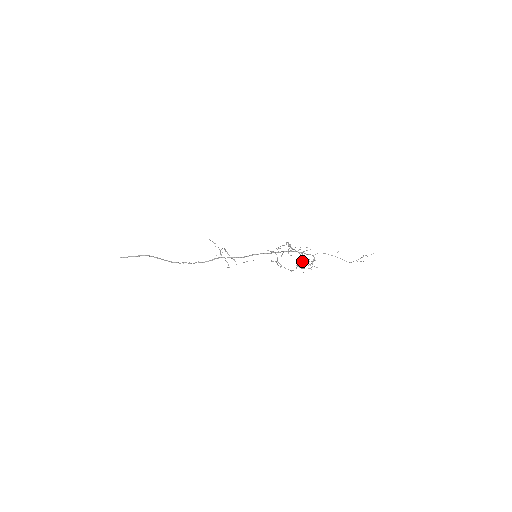
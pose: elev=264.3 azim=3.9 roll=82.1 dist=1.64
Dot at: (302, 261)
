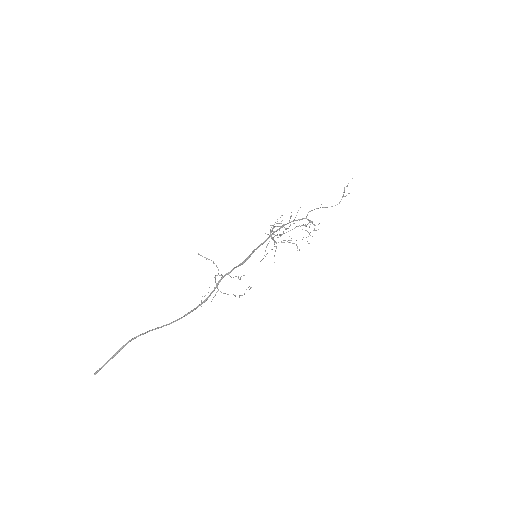
Dot at: occluded
